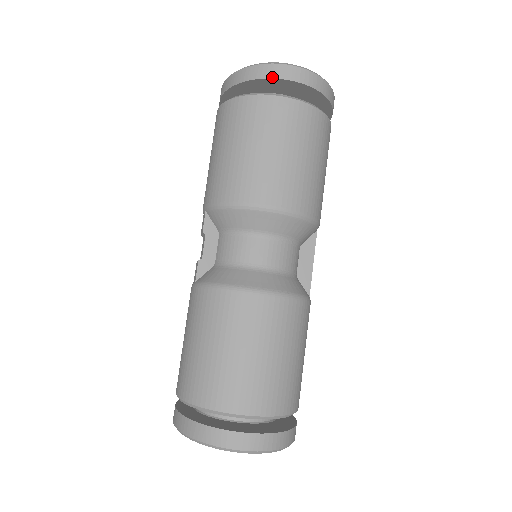
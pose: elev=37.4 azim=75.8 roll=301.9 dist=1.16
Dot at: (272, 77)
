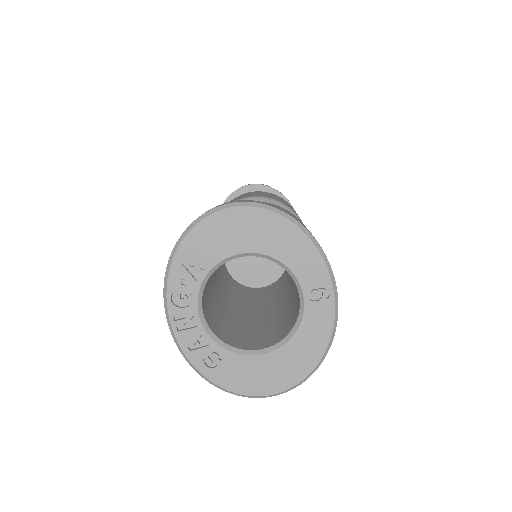
Dot at: (235, 190)
